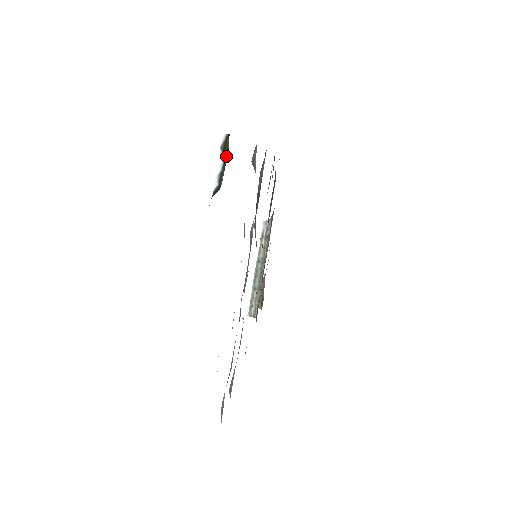
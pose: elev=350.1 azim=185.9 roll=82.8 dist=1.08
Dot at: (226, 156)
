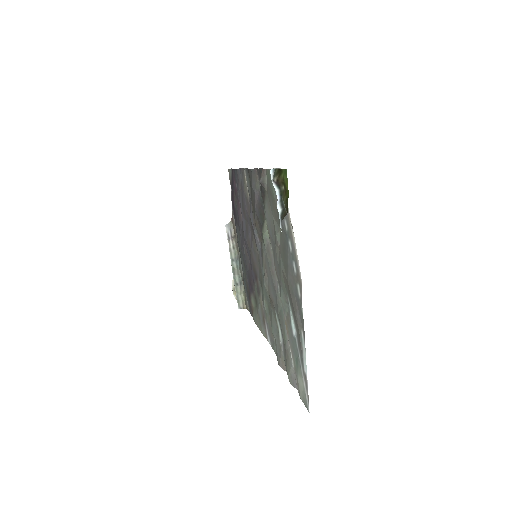
Dot at: (281, 187)
